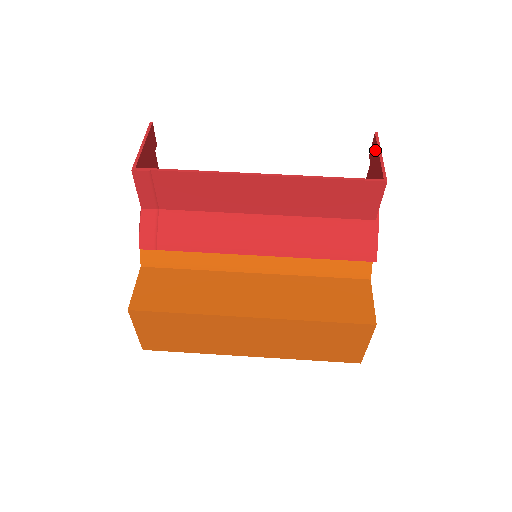
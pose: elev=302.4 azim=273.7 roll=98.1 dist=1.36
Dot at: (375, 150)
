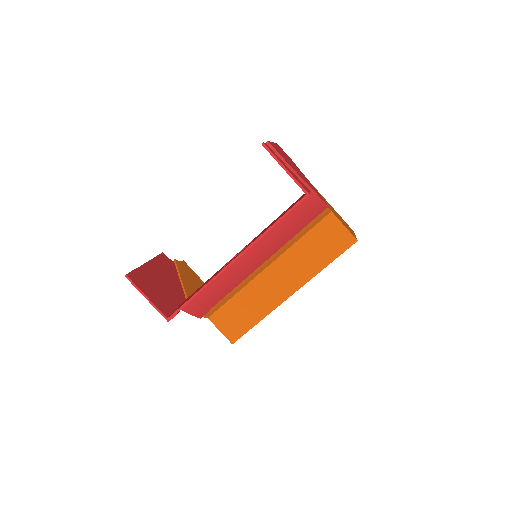
Dot at: occluded
